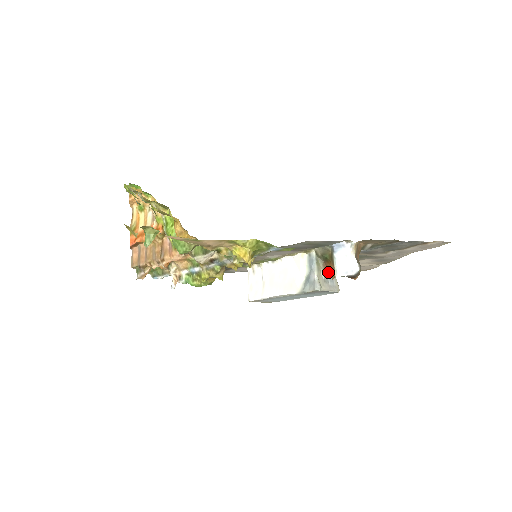
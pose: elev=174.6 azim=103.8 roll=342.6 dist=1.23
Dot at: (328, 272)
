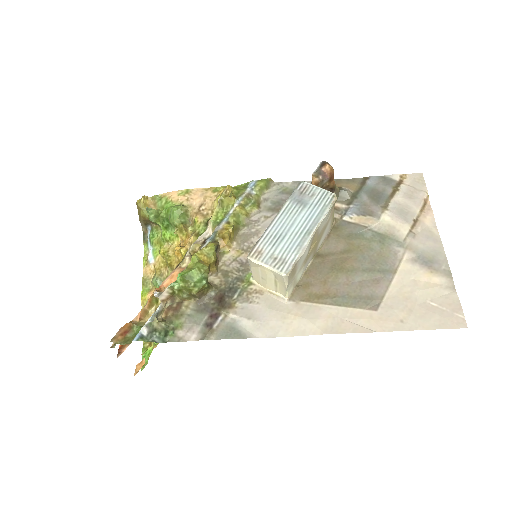
Dot at: occluded
